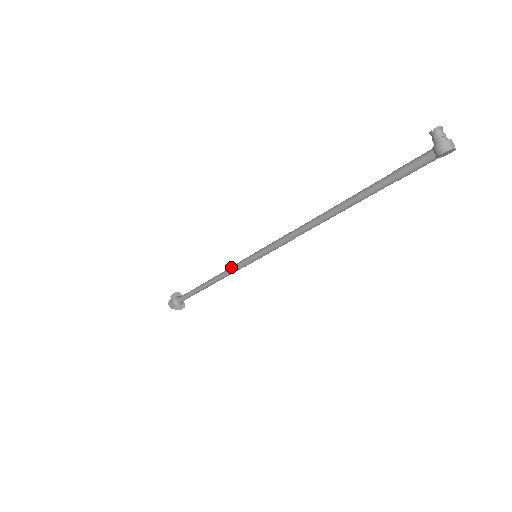
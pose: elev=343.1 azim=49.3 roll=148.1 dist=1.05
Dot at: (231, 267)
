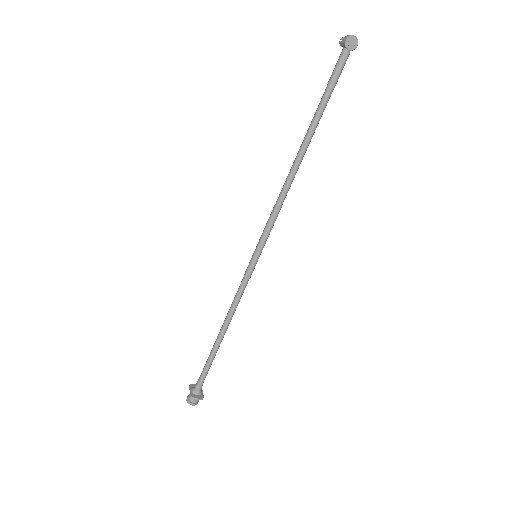
Dot at: (238, 289)
